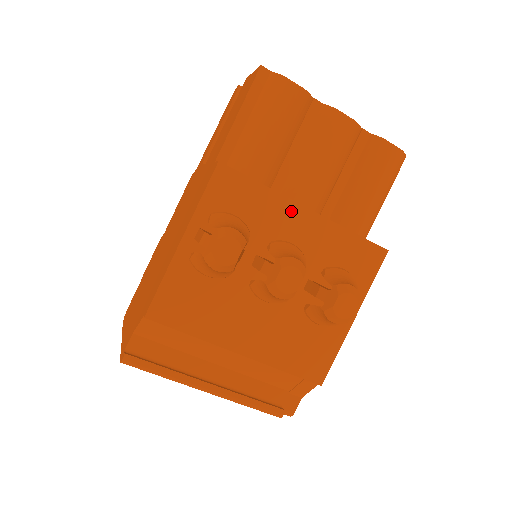
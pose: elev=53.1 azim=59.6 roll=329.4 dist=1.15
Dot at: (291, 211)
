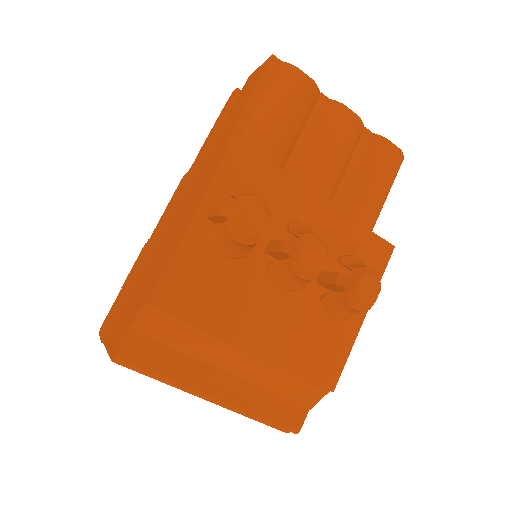
Dot at: (304, 197)
